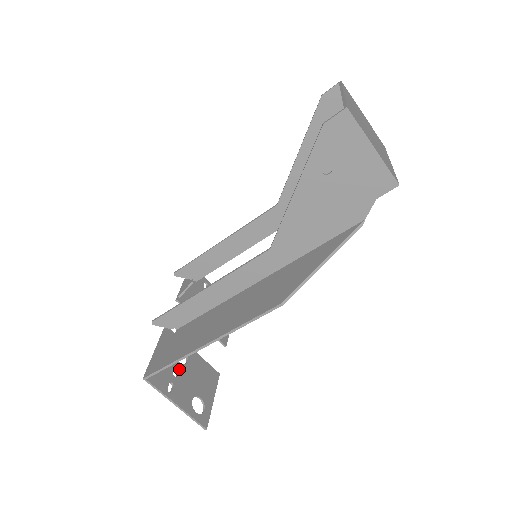
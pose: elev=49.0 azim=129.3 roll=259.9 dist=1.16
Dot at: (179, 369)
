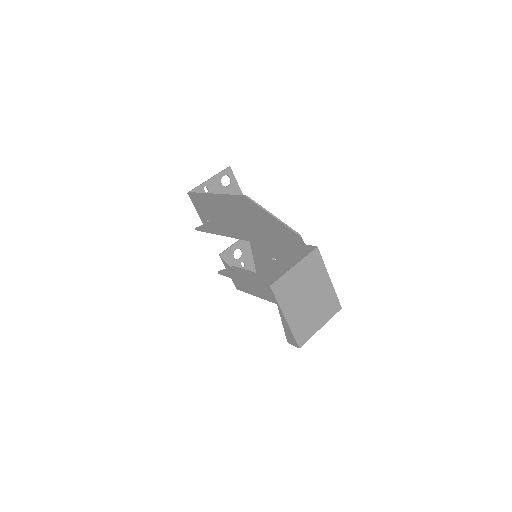
Dot at: (243, 261)
